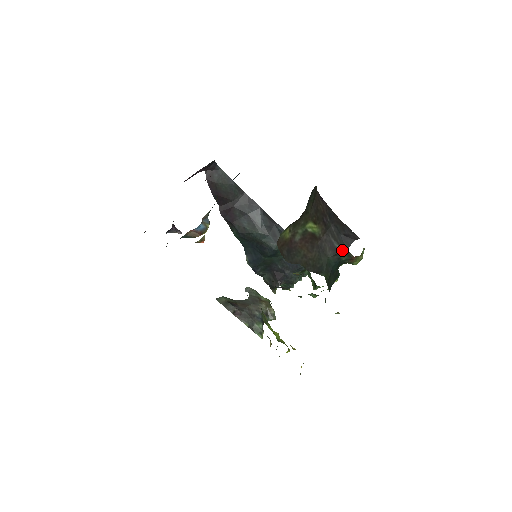
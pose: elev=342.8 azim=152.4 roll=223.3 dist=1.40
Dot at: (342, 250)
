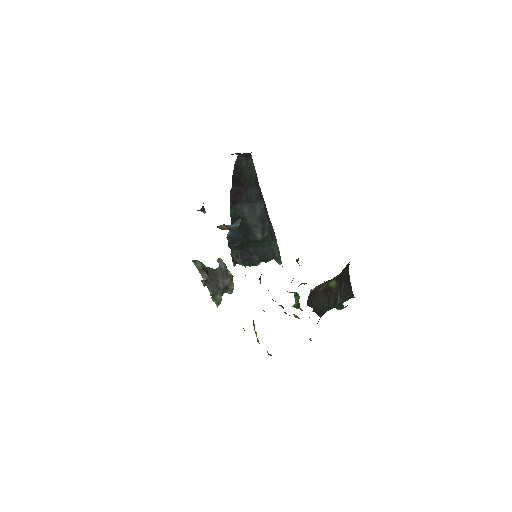
Dot at: (340, 302)
